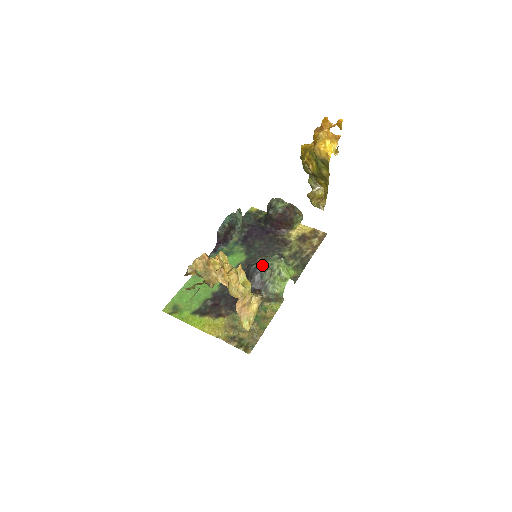
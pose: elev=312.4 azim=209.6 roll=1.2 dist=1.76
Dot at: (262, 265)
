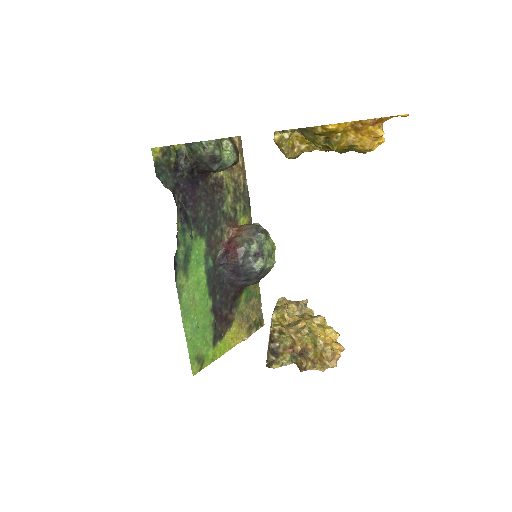
Dot at: (266, 262)
